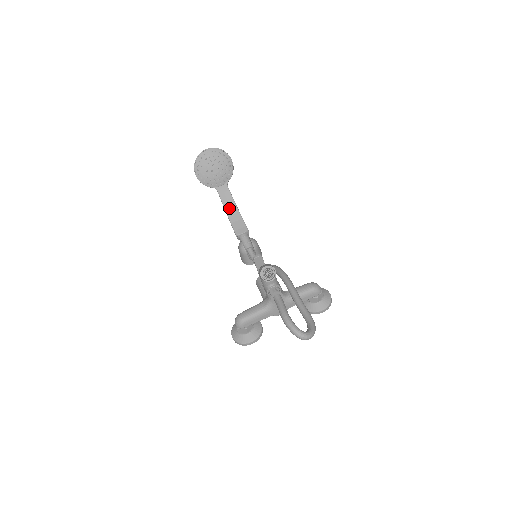
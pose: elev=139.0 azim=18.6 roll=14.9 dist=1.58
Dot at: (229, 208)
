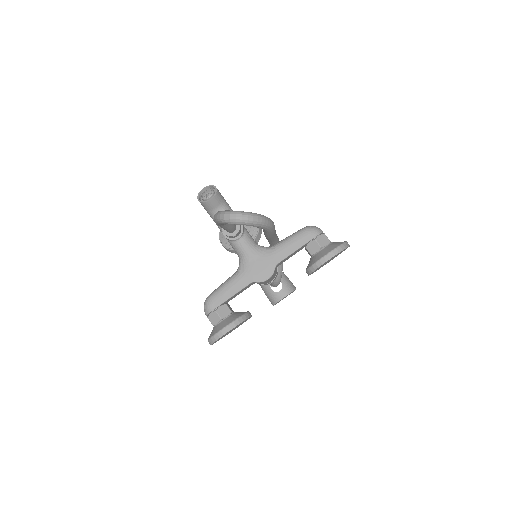
Dot at: occluded
